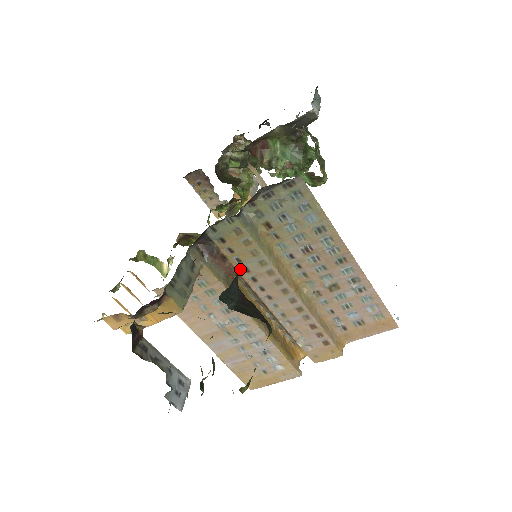
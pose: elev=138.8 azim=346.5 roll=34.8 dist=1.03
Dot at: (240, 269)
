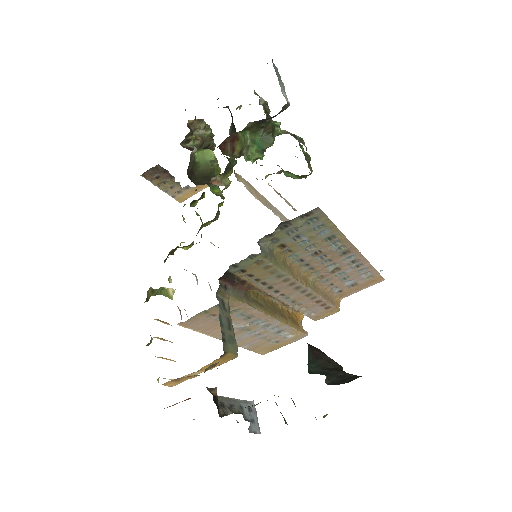
Dot at: (258, 285)
